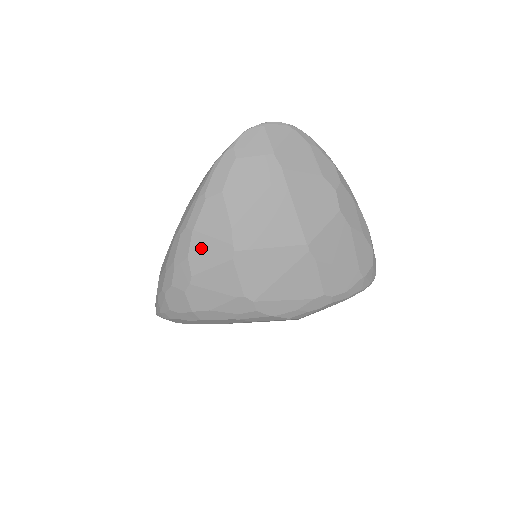
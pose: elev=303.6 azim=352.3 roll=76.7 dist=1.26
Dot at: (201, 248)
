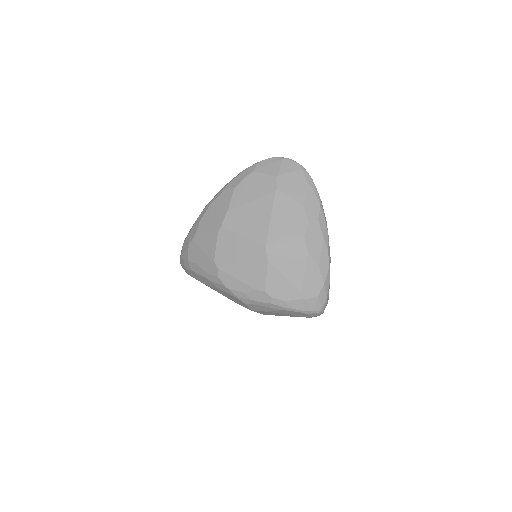
Dot at: (208, 218)
